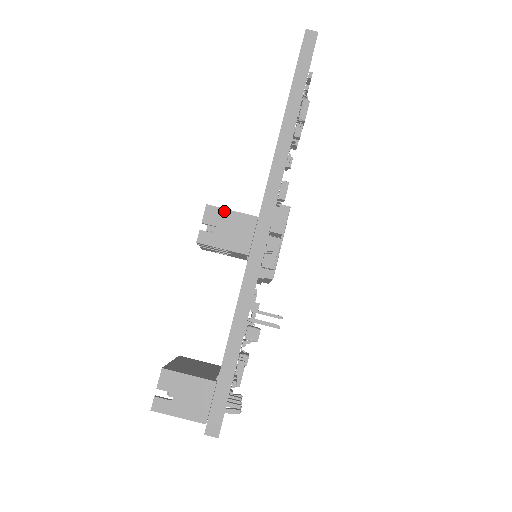
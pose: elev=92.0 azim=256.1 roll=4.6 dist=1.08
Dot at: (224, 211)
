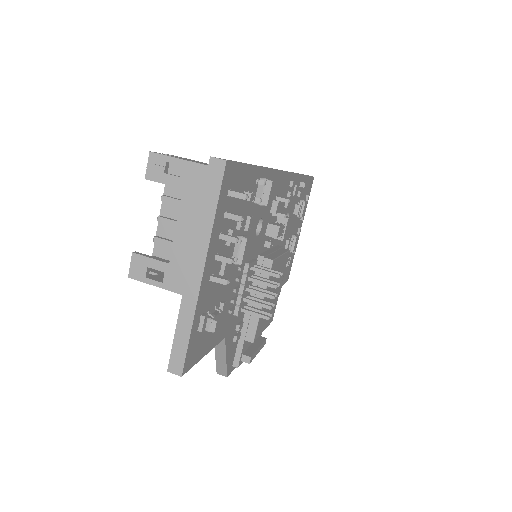
Dot at: occluded
